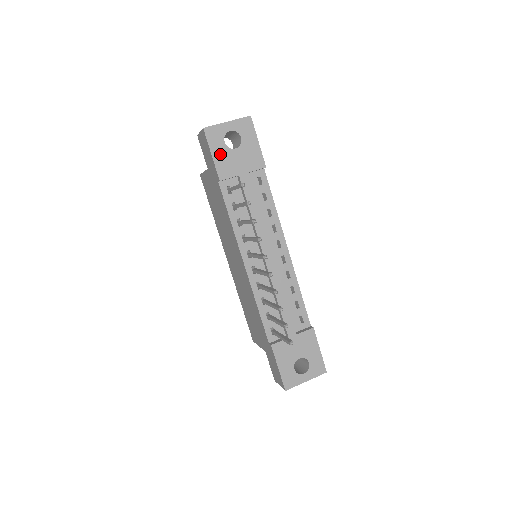
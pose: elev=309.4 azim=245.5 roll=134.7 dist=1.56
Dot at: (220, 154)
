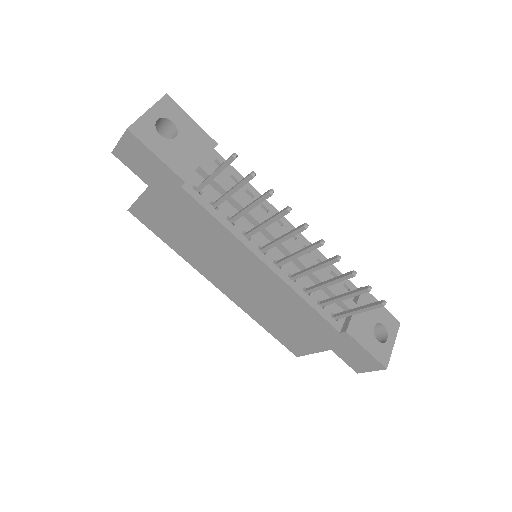
Dot at: (165, 151)
